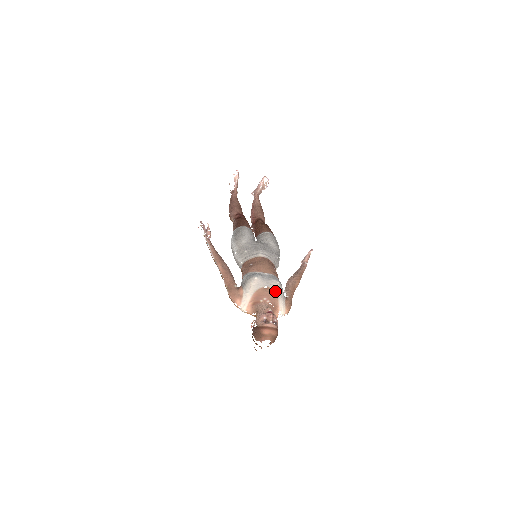
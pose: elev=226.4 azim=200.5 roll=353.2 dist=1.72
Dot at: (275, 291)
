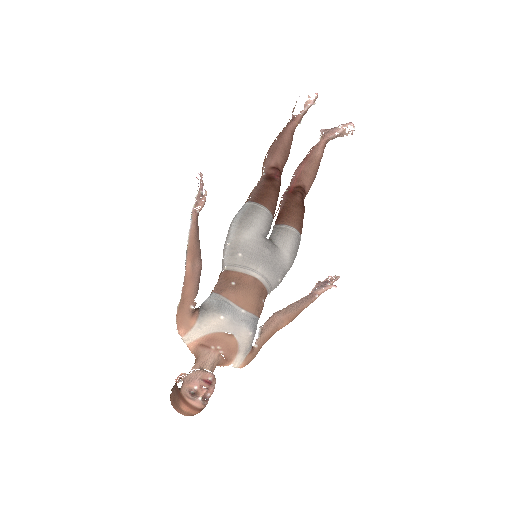
Dot at: (239, 343)
